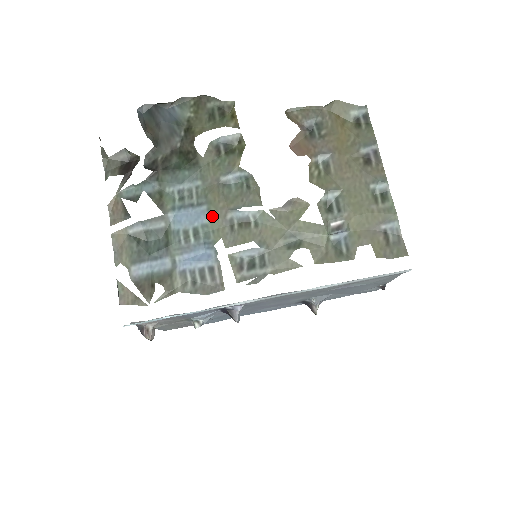
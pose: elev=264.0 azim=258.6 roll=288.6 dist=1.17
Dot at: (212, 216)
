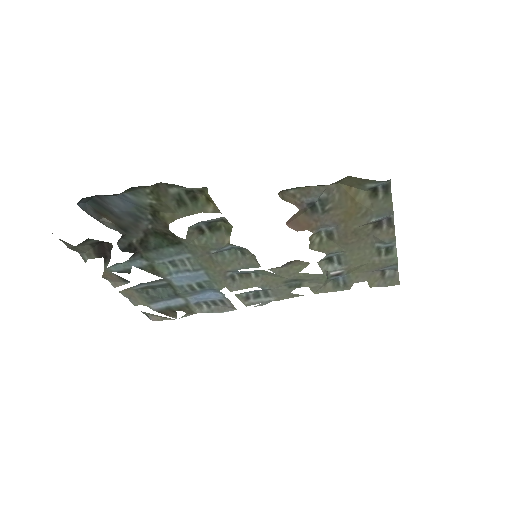
Dot at: (212, 276)
